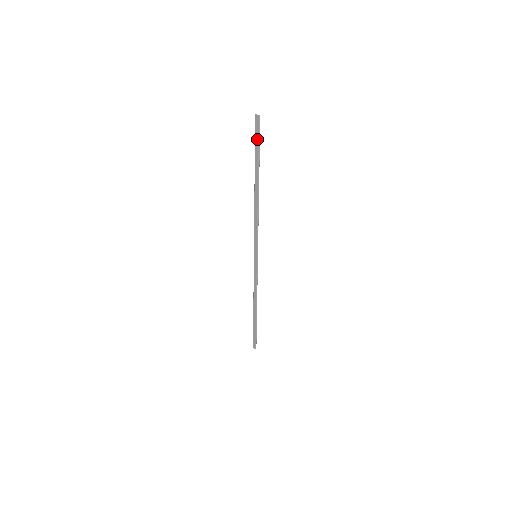
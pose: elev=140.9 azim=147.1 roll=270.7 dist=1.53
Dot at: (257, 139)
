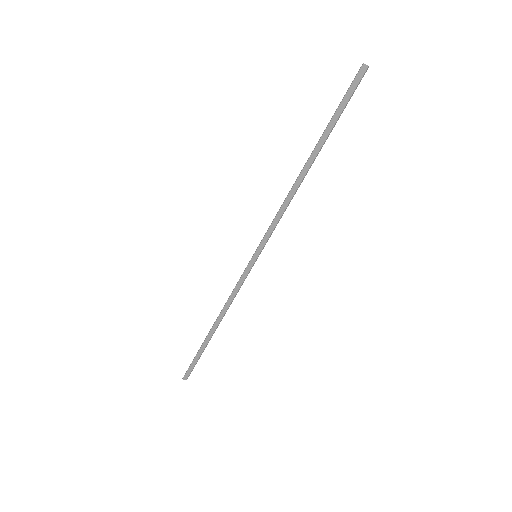
Dot at: (348, 98)
